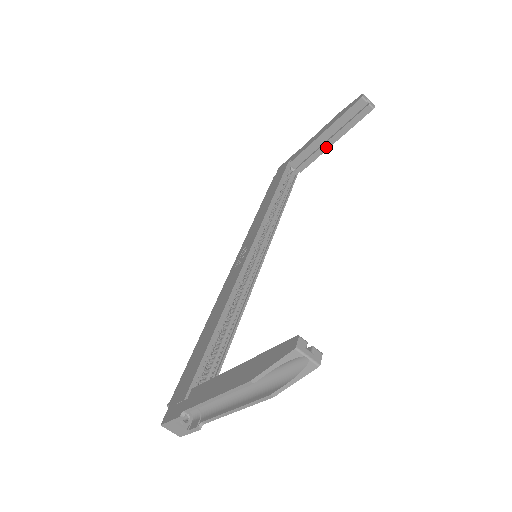
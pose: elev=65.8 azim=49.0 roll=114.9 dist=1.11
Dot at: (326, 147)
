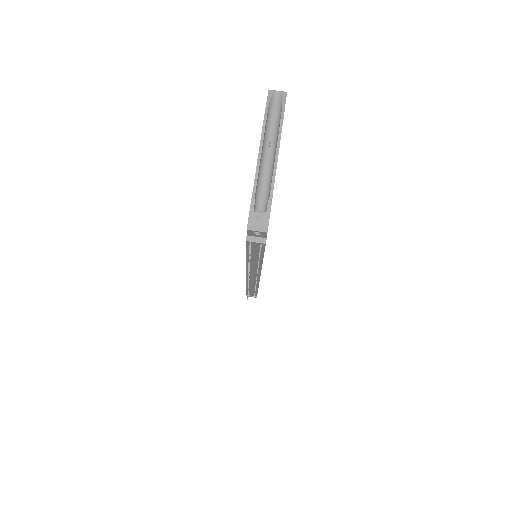
Dot at: occluded
